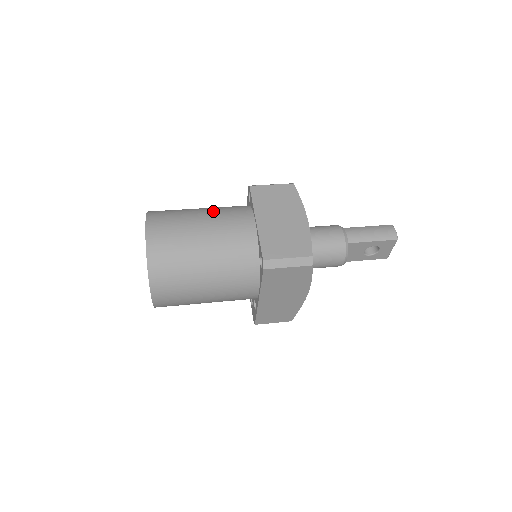
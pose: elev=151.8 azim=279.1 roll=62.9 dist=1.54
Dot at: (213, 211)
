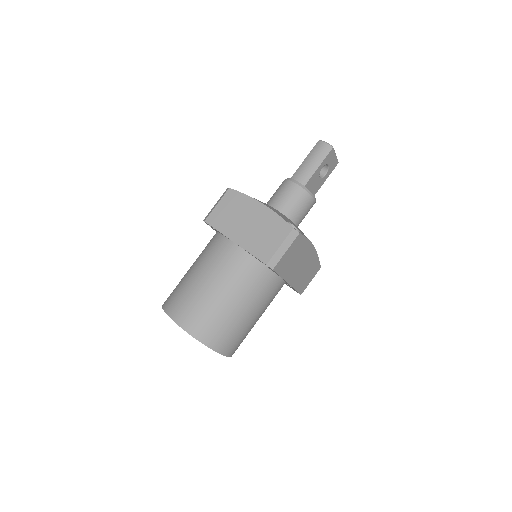
Dot at: (201, 263)
